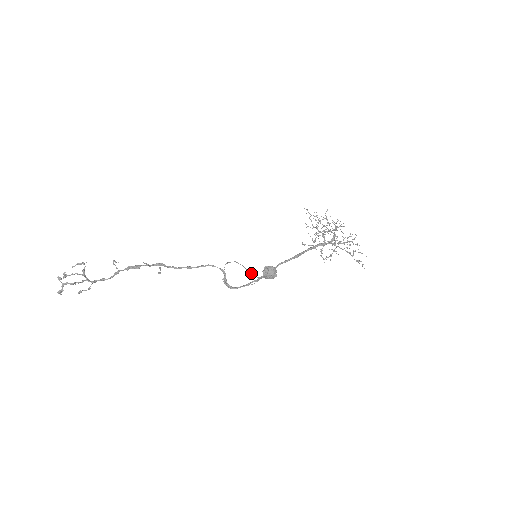
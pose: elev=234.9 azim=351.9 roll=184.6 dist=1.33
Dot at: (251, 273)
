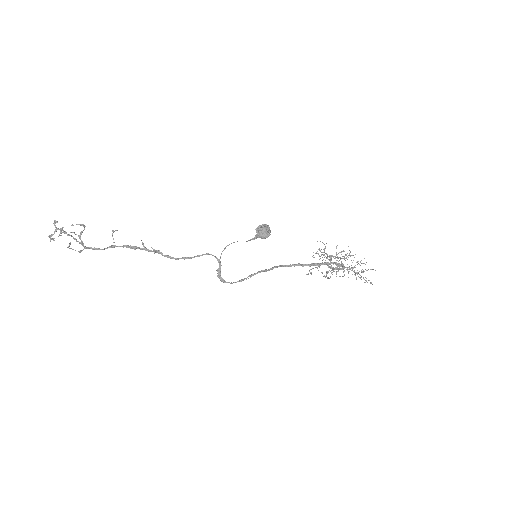
Dot at: occluded
